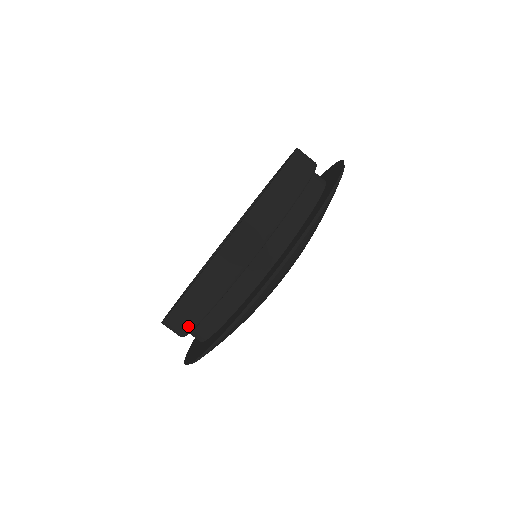
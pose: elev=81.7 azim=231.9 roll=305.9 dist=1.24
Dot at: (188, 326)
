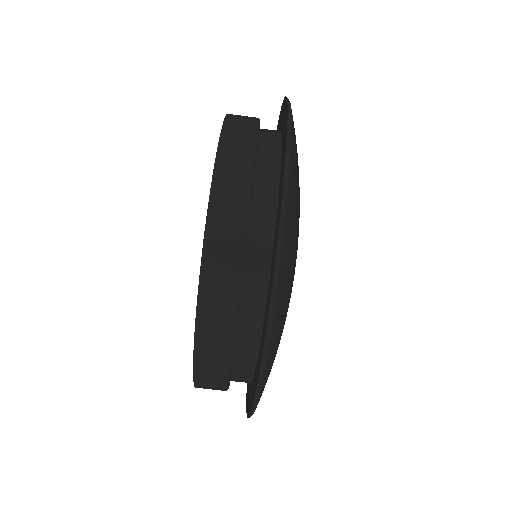
Dot at: occluded
